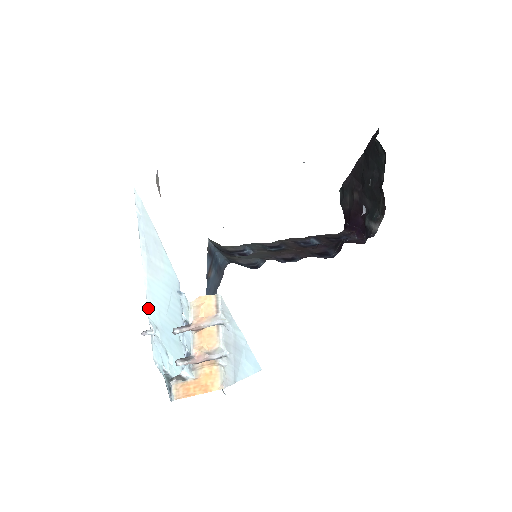
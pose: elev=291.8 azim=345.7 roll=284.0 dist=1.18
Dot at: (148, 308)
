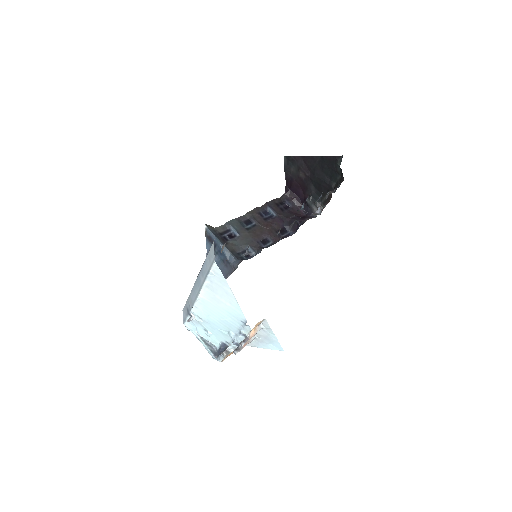
Dot at: (194, 308)
